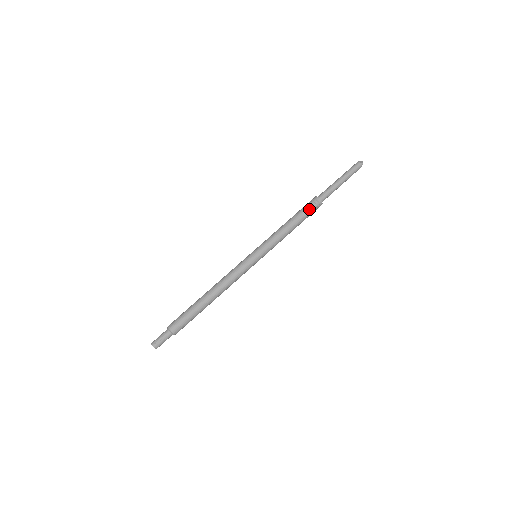
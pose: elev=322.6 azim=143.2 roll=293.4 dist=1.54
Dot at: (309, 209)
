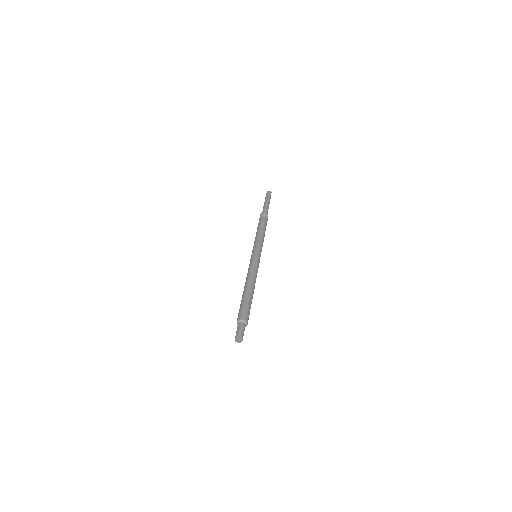
Dot at: (266, 220)
